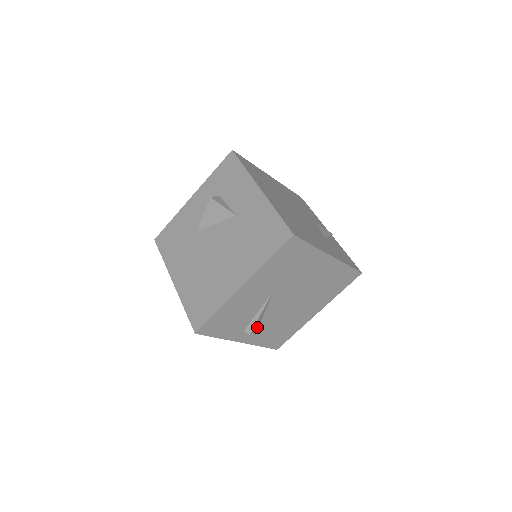
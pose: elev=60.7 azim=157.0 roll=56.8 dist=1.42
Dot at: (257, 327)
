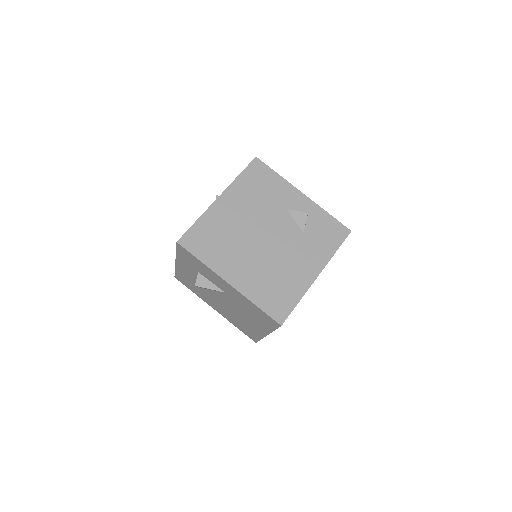
Dot at: occluded
